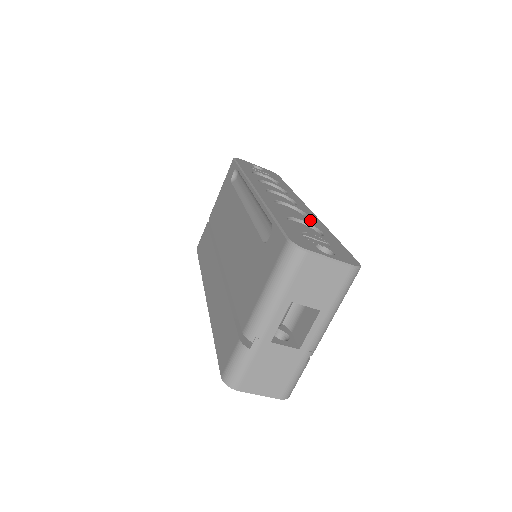
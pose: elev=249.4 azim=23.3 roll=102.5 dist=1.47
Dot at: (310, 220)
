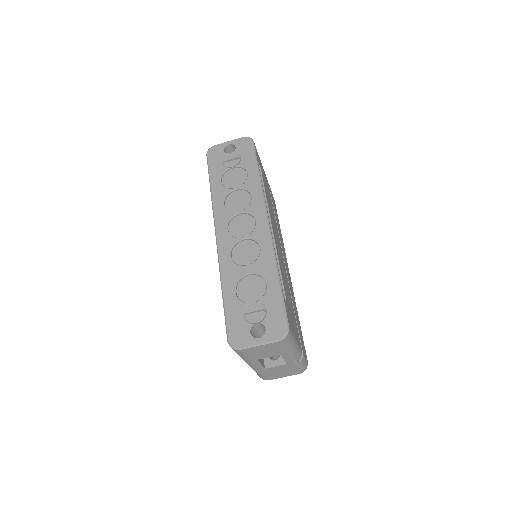
Dot at: (260, 262)
